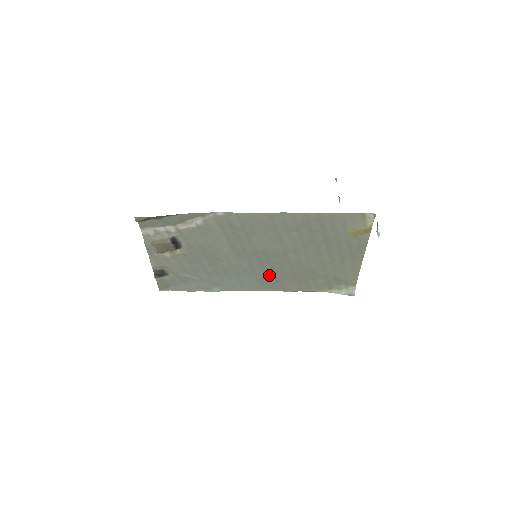
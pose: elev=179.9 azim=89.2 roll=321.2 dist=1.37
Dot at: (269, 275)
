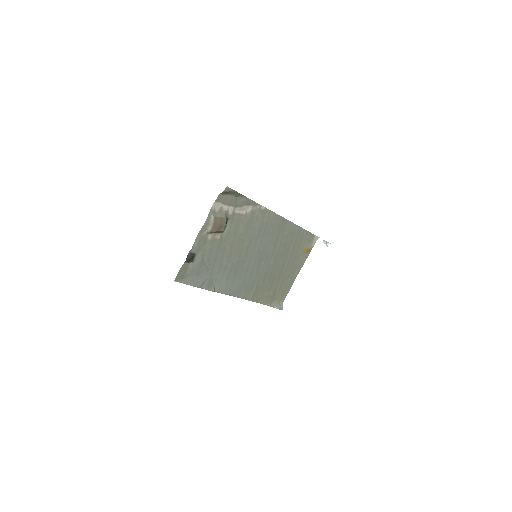
Dot at: (251, 279)
